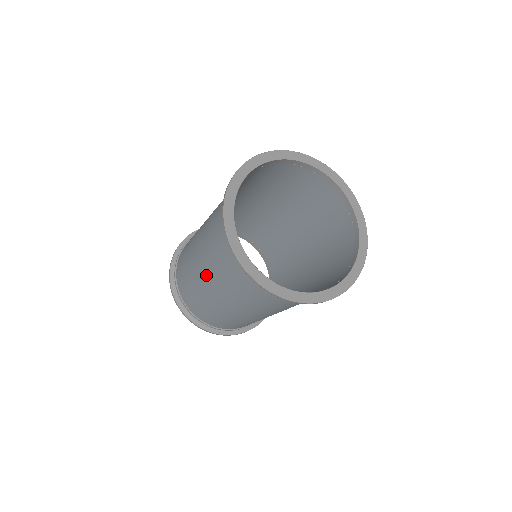
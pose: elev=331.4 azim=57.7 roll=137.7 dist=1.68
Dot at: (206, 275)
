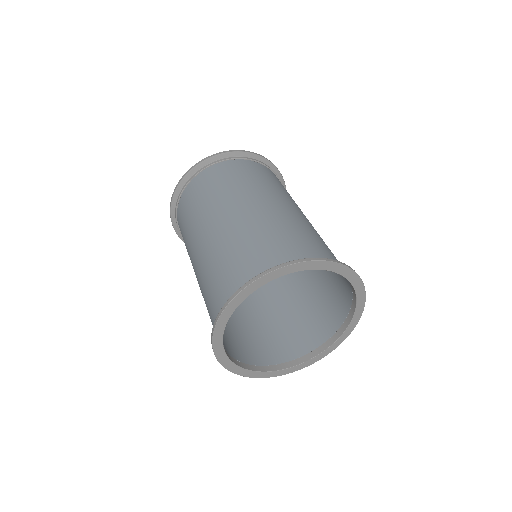
Dot at: occluded
